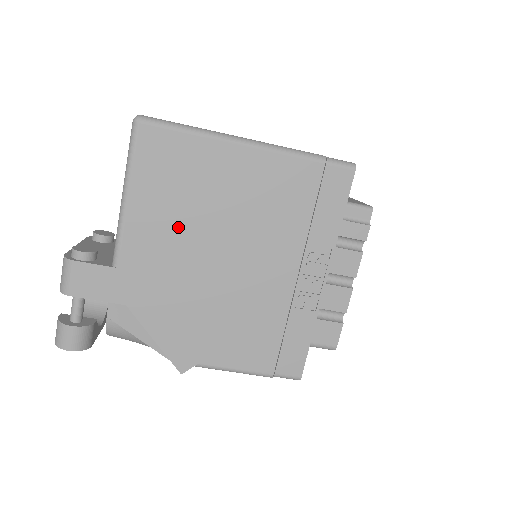
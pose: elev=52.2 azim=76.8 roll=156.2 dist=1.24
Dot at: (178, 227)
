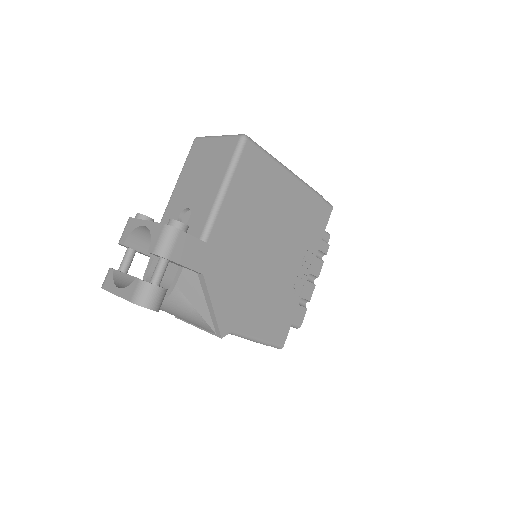
Dot at: (249, 220)
